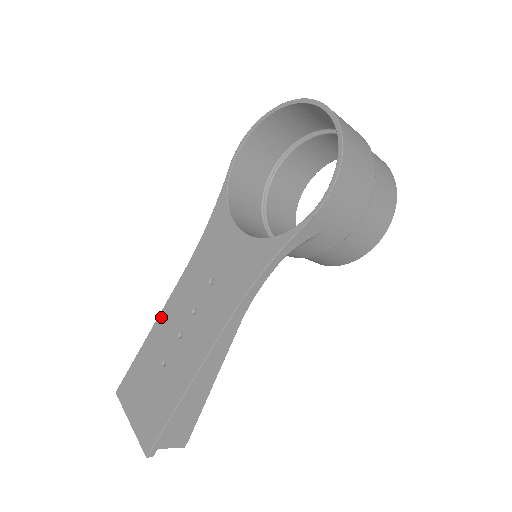
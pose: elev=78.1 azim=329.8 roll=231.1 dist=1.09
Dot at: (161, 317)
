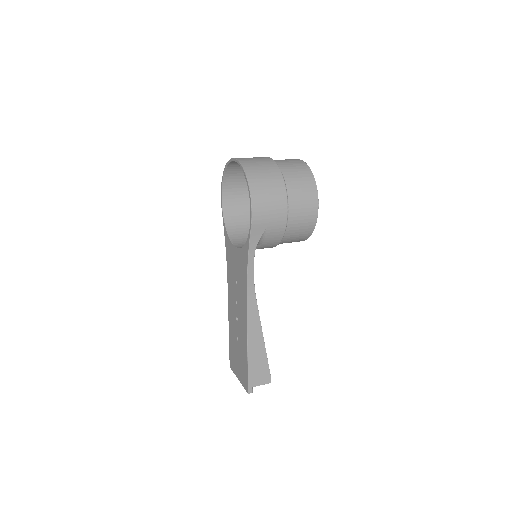
Dot at: (229, 313)
